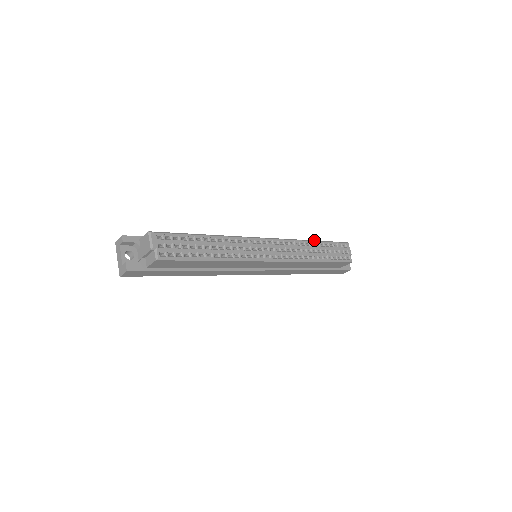
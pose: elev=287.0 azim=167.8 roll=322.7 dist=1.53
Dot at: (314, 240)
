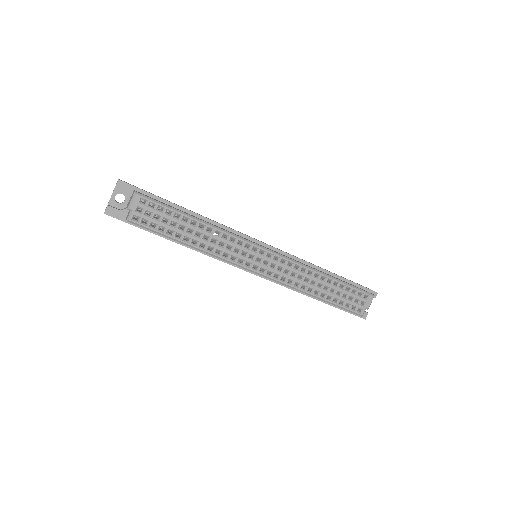
Dot at: (329, 275)
